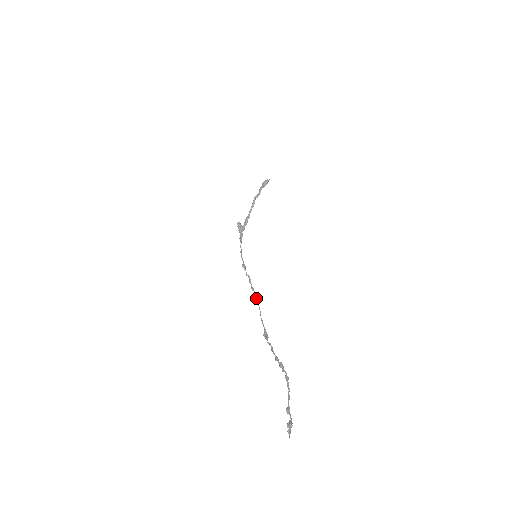
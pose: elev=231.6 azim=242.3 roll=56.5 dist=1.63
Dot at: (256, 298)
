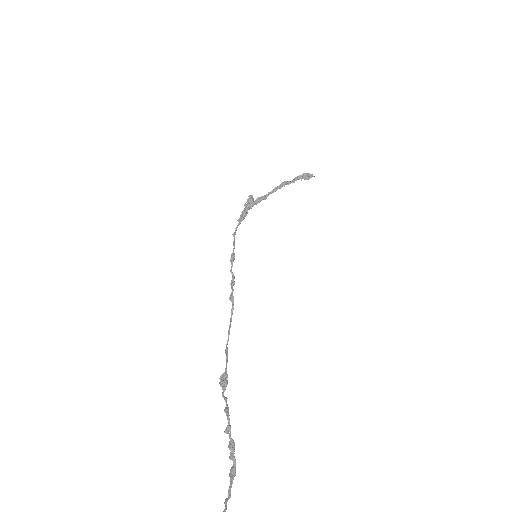
Dot at: (231, 314)
